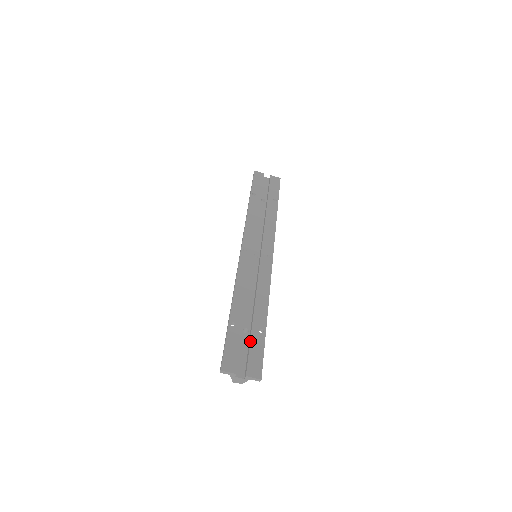
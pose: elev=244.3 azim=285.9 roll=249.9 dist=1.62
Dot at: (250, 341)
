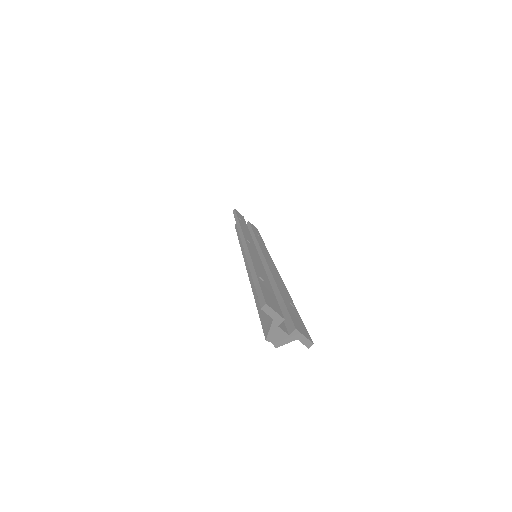
Dot at: (285, 304)
